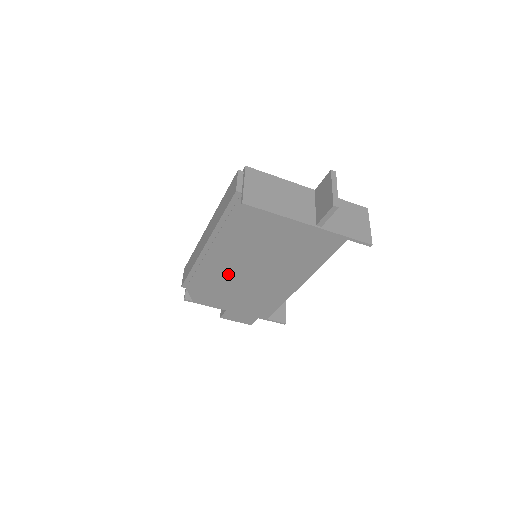
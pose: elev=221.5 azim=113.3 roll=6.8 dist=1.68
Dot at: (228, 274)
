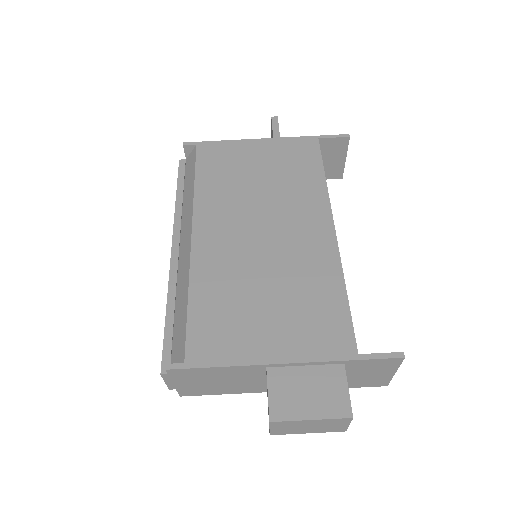
Dot at: (217, 254)
